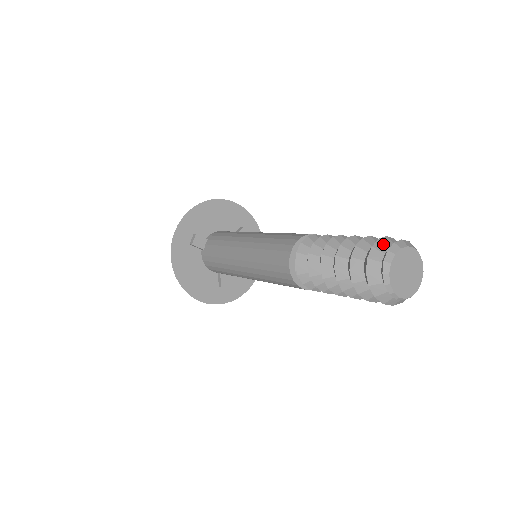
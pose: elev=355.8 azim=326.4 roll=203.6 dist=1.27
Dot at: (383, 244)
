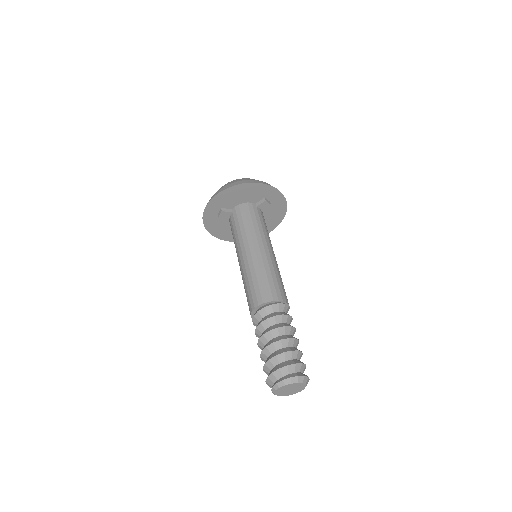
Dot at: (280, 373)
